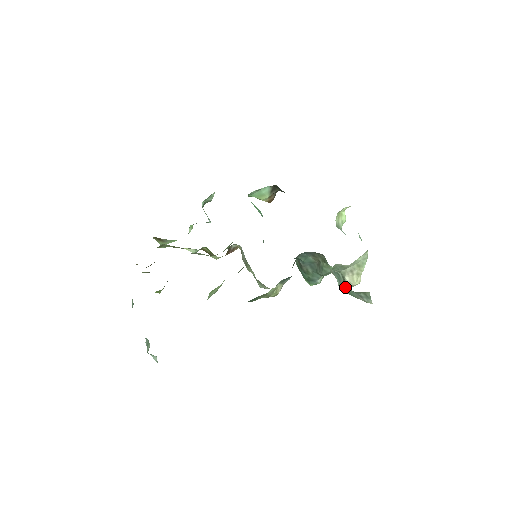
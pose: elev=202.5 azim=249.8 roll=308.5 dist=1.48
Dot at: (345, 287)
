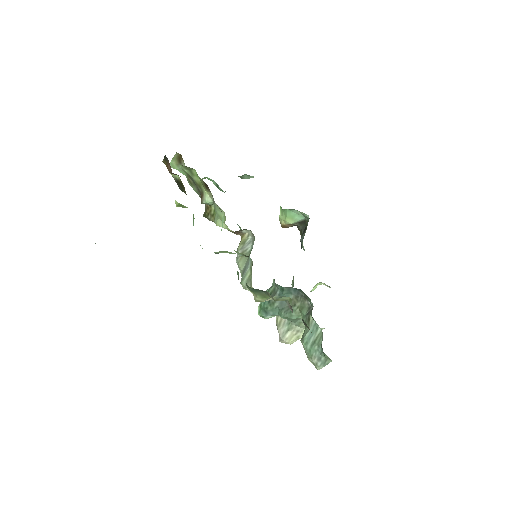
Dot at: (312, 342)
